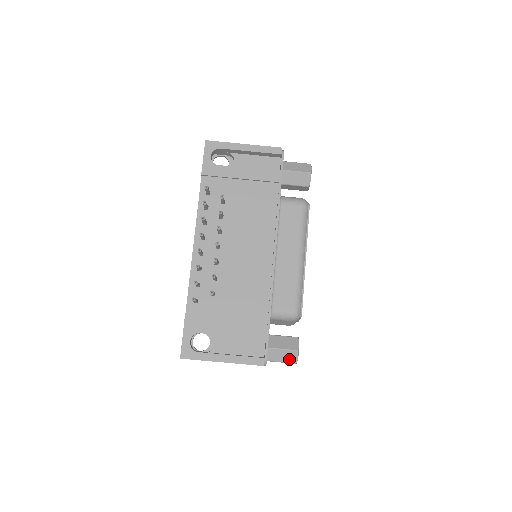
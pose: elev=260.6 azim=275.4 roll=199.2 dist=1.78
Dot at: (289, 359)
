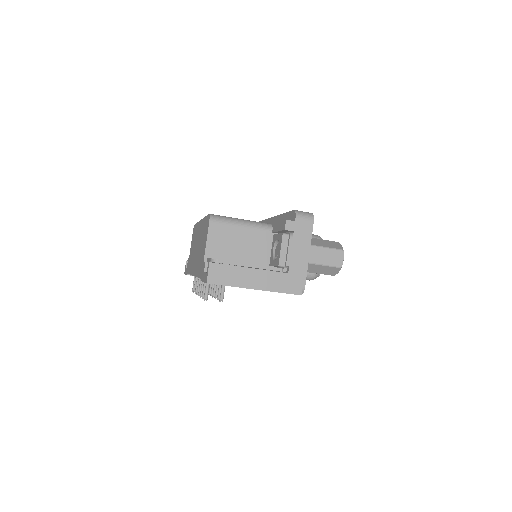
Dot at: occluded
